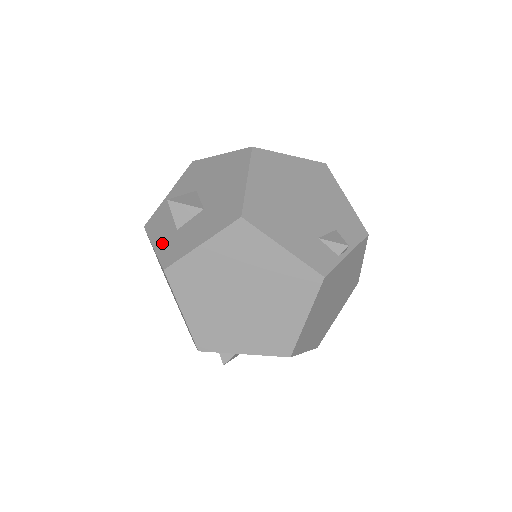
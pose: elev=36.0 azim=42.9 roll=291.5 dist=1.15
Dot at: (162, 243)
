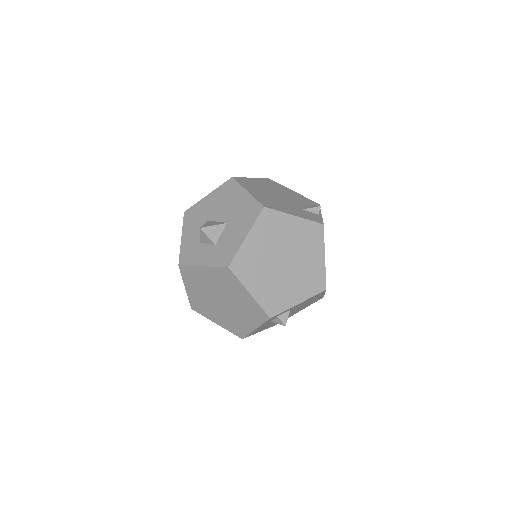
Dot at: (209, 259)
